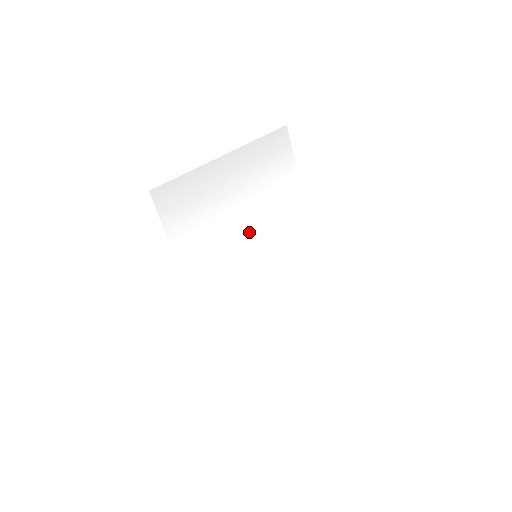
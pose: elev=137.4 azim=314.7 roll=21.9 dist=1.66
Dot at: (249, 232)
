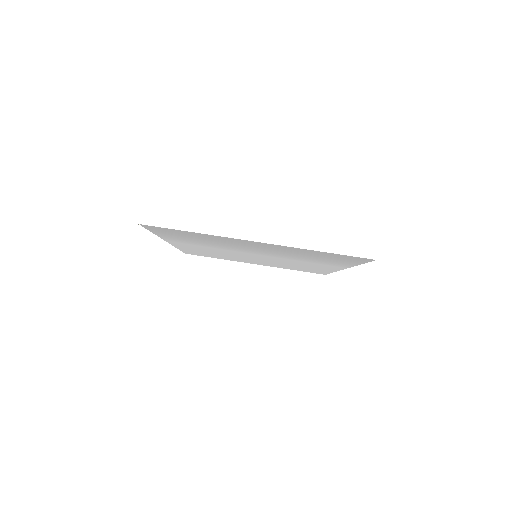
Dot at: (257, 253)
